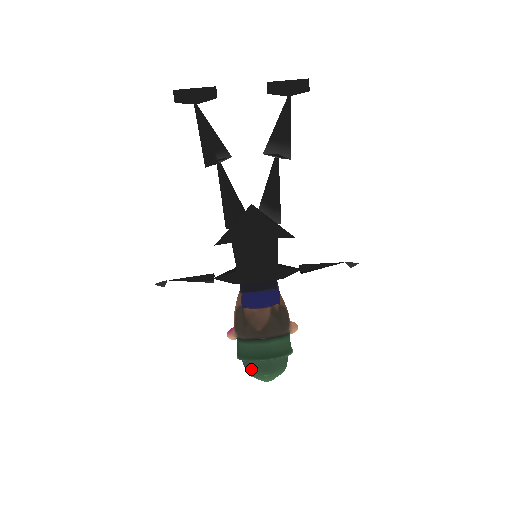
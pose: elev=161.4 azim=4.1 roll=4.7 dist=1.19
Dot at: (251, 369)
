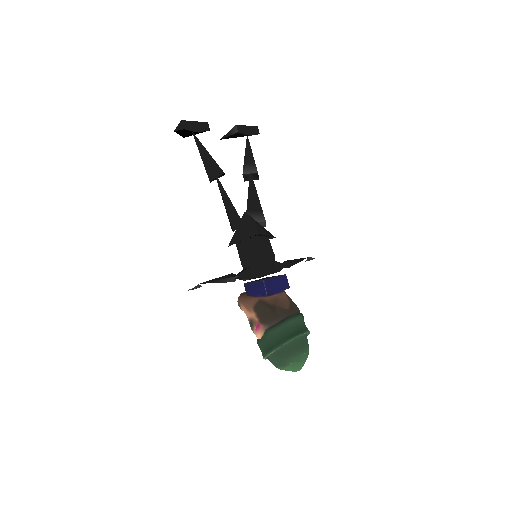
Dot at: (290, 353)
